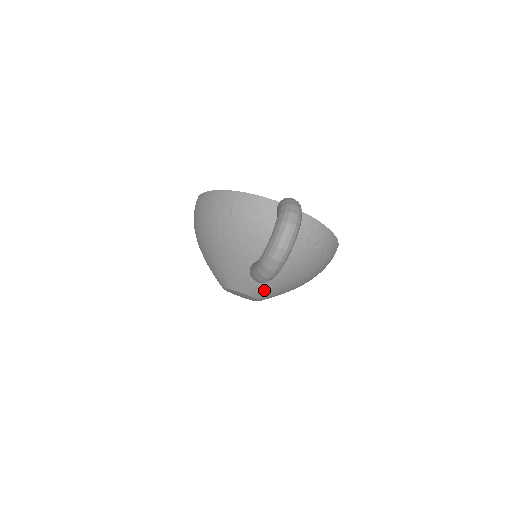
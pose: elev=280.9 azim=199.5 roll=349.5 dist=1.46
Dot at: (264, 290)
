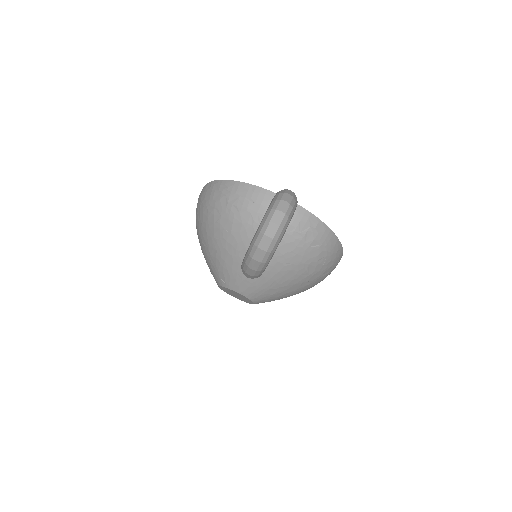
Dot at: (258, 290)
